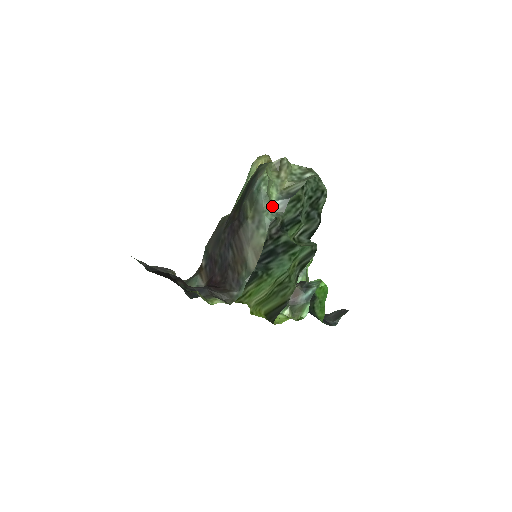
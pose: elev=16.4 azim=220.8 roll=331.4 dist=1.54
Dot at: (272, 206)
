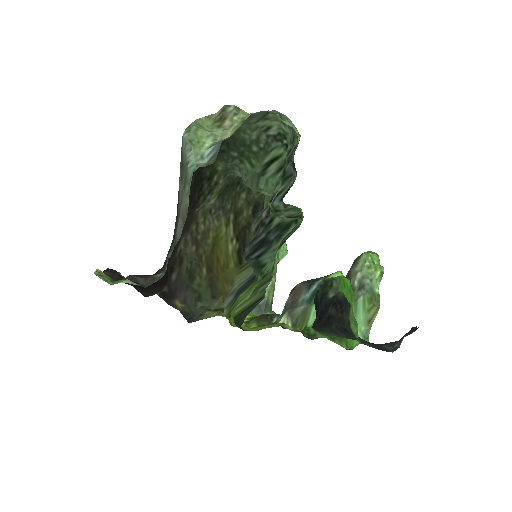
Dot at: (201, 156)
